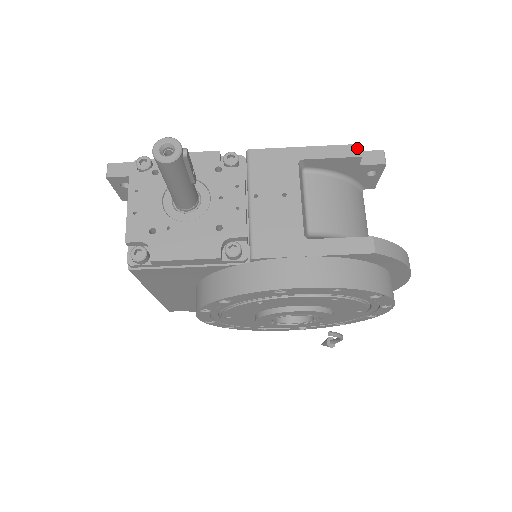
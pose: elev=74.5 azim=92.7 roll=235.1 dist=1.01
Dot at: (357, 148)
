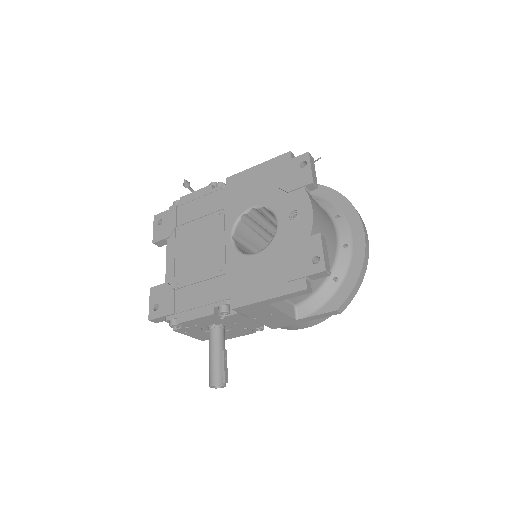
Dot at: (306, 291)
